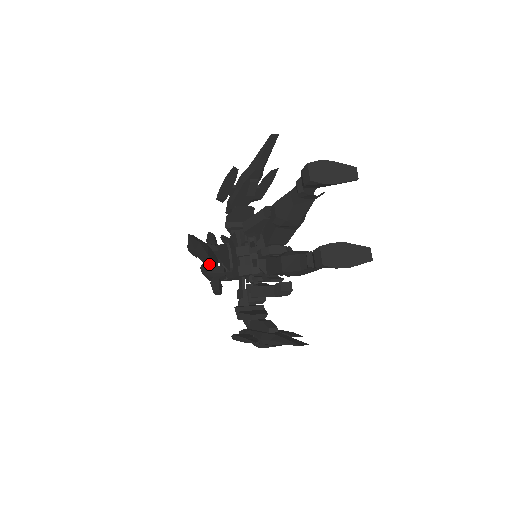
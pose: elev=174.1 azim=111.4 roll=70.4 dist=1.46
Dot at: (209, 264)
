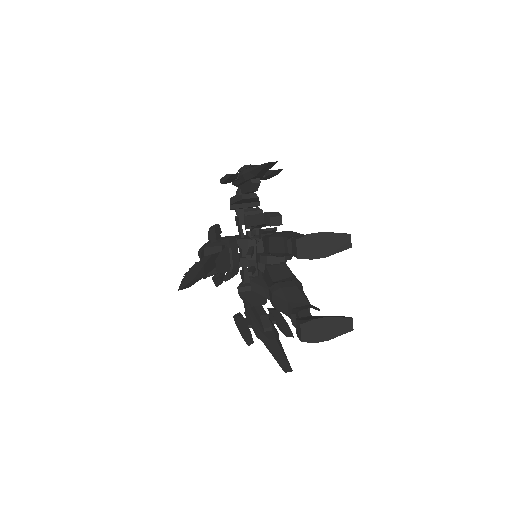
Dot at: occluded
